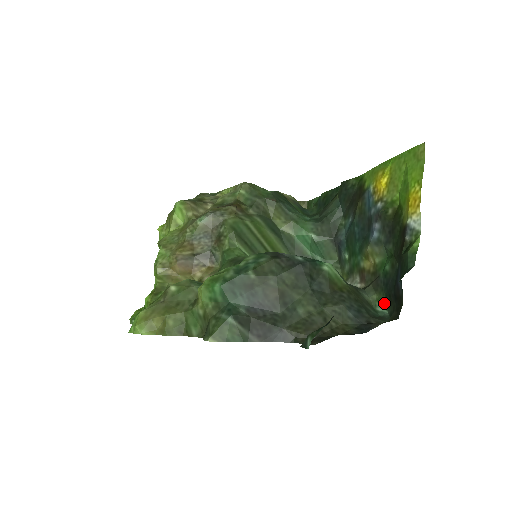
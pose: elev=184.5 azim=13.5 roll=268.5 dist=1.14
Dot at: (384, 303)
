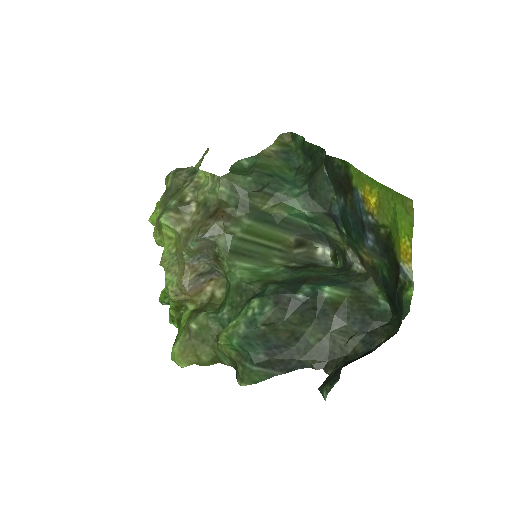
Dot at: (385, 297)
